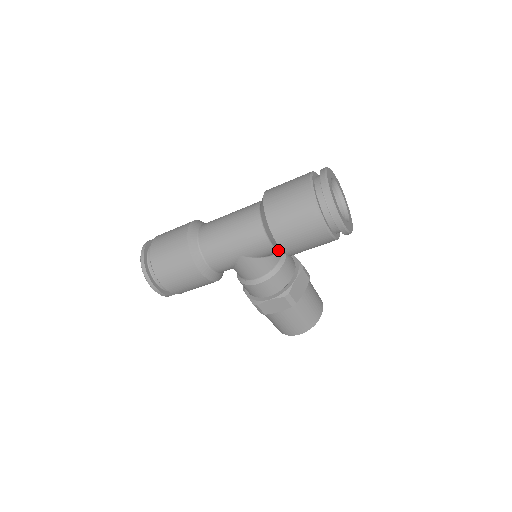
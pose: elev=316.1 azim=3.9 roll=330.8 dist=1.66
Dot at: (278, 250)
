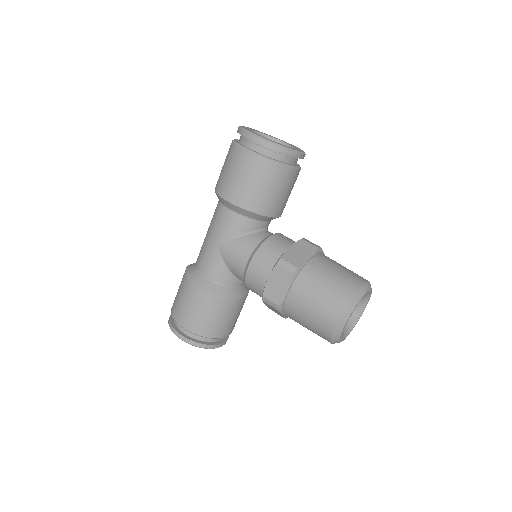
Dot at: (243, 216)
